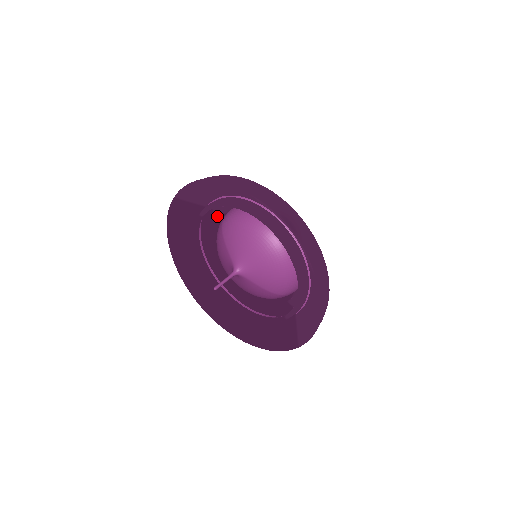
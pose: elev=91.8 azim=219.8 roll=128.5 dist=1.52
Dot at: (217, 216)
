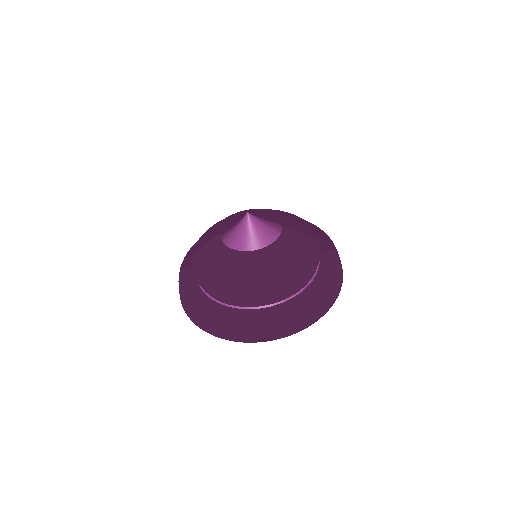
Dot at: occluded
